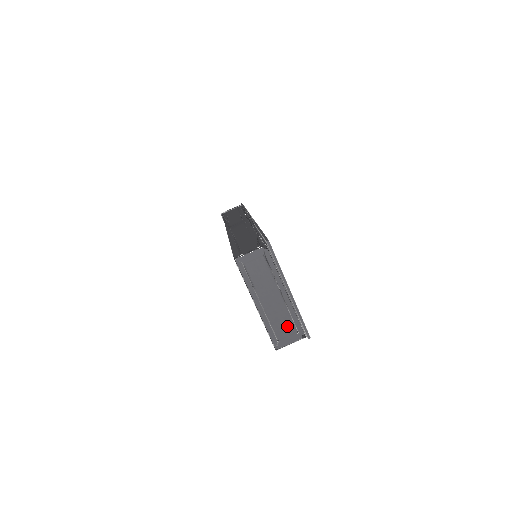
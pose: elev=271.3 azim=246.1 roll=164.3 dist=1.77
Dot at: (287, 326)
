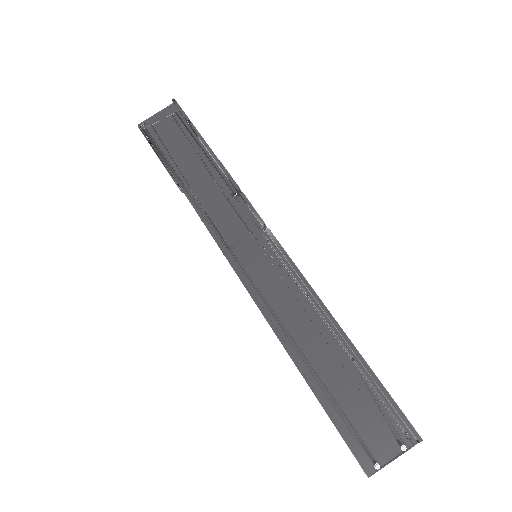
Dot at: occluded
